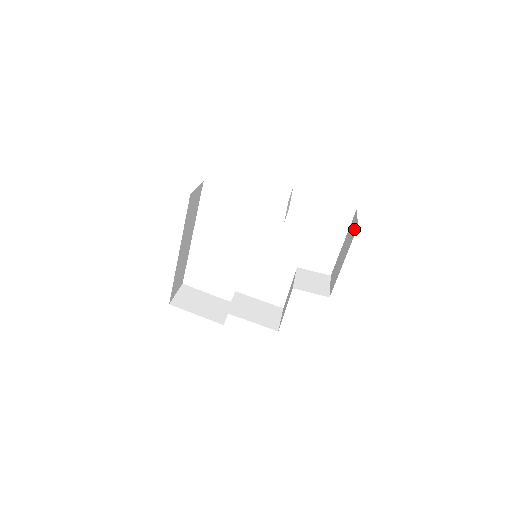
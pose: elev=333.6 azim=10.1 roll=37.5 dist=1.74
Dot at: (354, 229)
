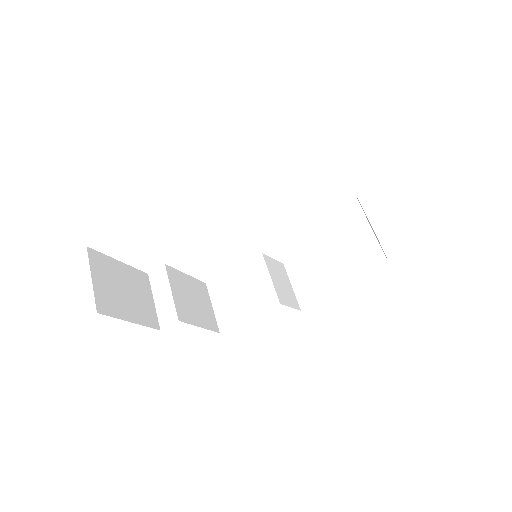
Dot at: (375, 260)
